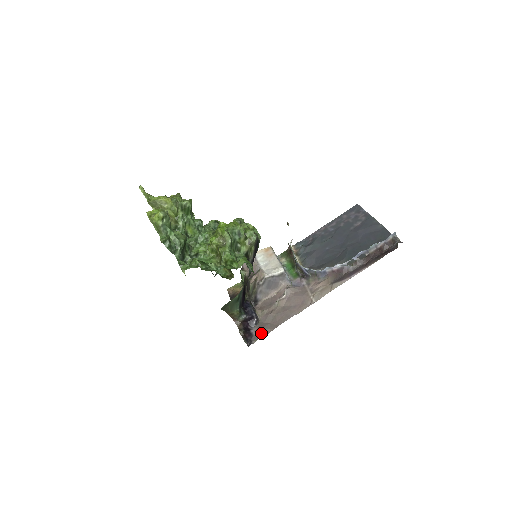
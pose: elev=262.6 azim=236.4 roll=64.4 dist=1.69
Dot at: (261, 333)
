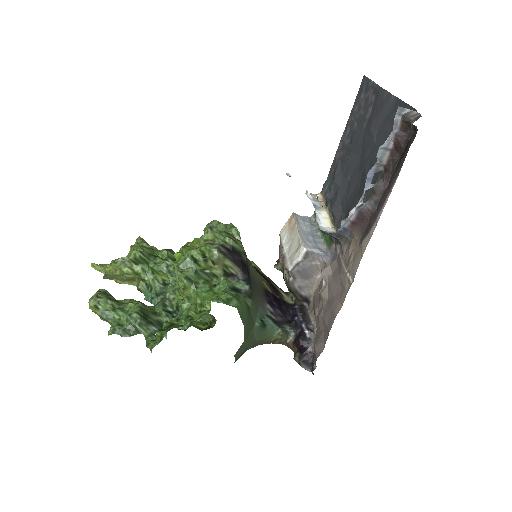
Dot at: (317, 351)
